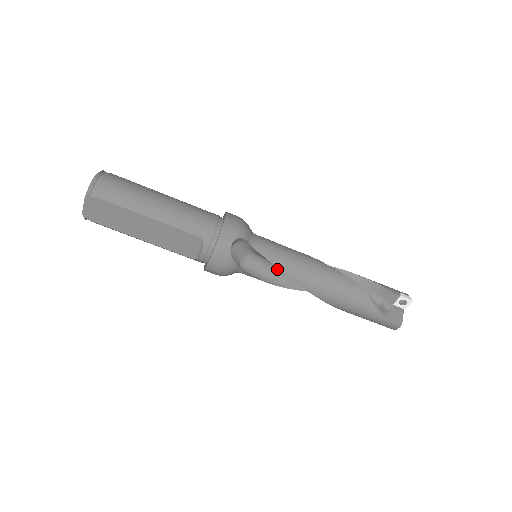
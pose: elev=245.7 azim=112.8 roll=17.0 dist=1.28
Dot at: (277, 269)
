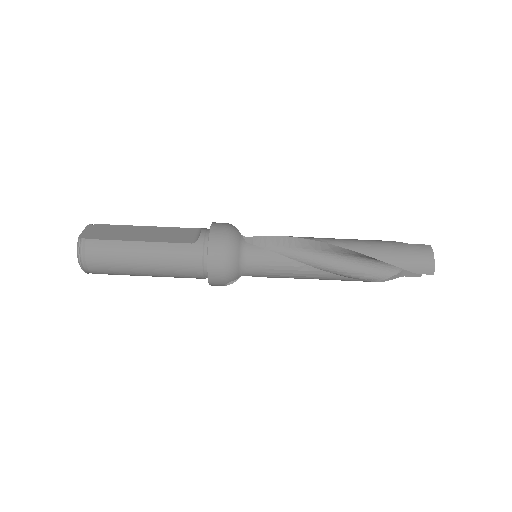
Dot at: occluded
